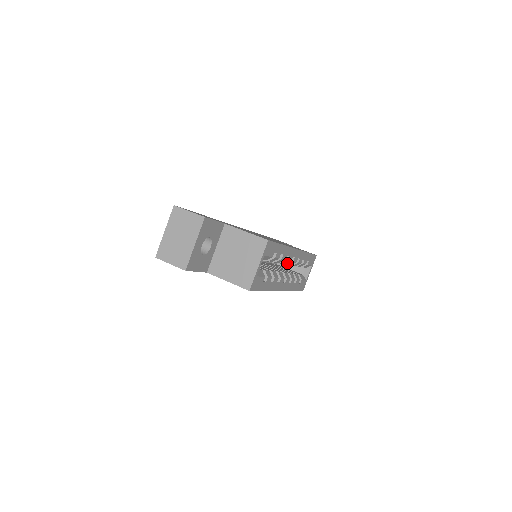
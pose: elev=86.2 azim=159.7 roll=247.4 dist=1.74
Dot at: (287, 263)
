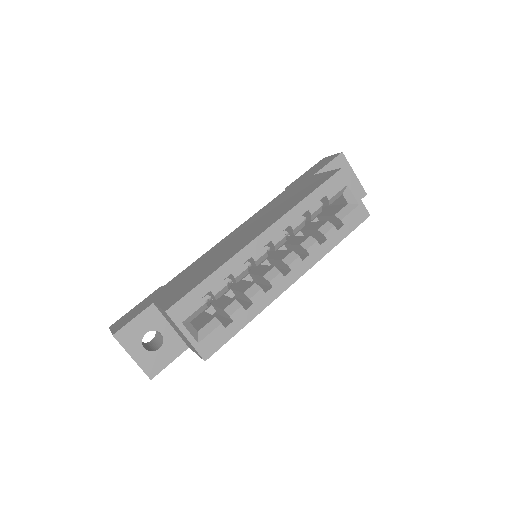
Dot at: (274, 250)
